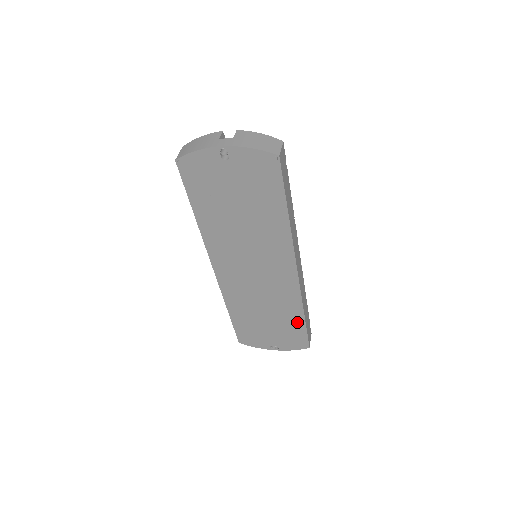
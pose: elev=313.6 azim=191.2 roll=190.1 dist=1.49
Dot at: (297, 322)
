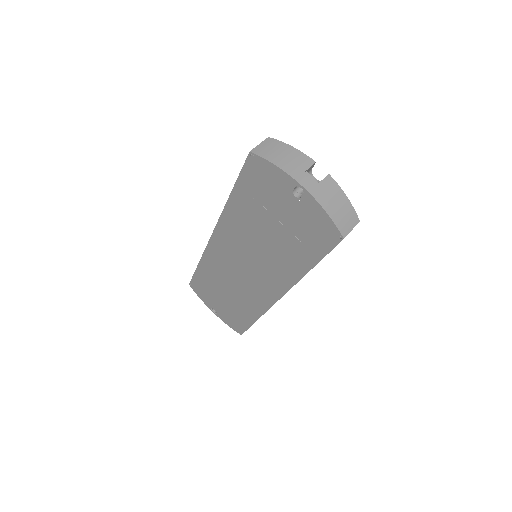
Dot at: (247, 318)
